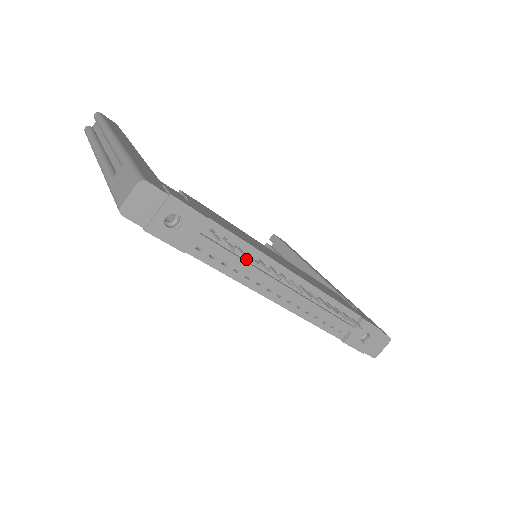
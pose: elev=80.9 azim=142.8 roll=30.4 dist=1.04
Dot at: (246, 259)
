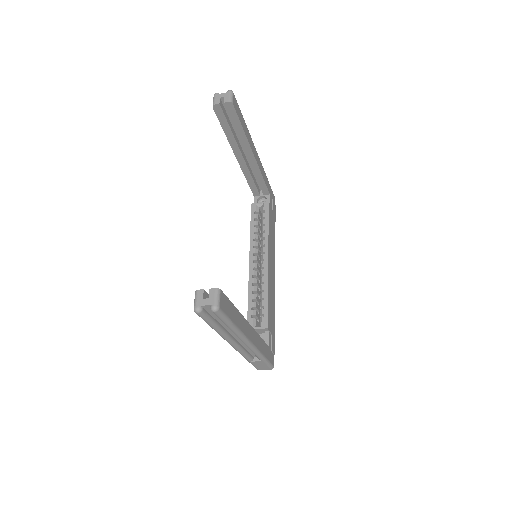
Dot at: occluded
